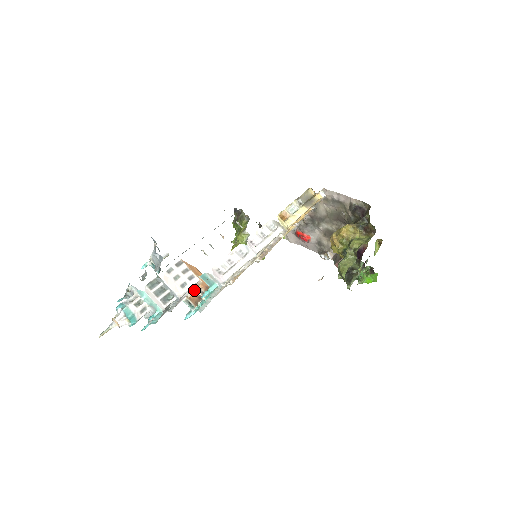
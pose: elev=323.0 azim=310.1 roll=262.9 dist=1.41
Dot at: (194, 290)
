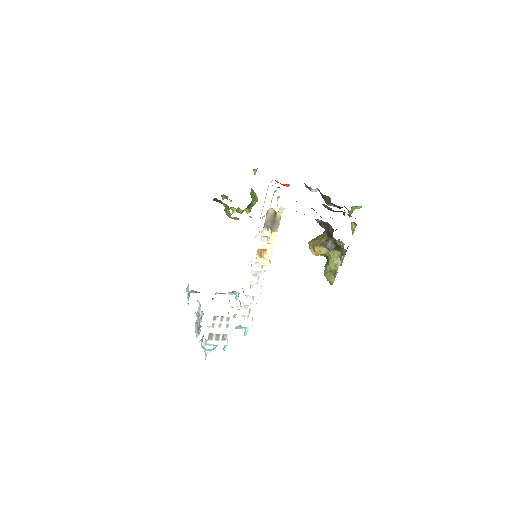
Dot at: occluded
